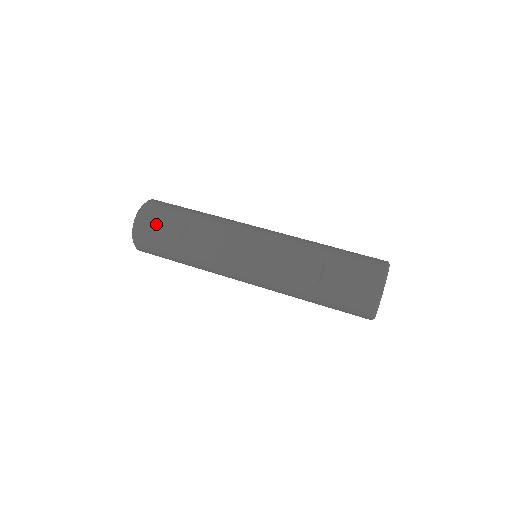
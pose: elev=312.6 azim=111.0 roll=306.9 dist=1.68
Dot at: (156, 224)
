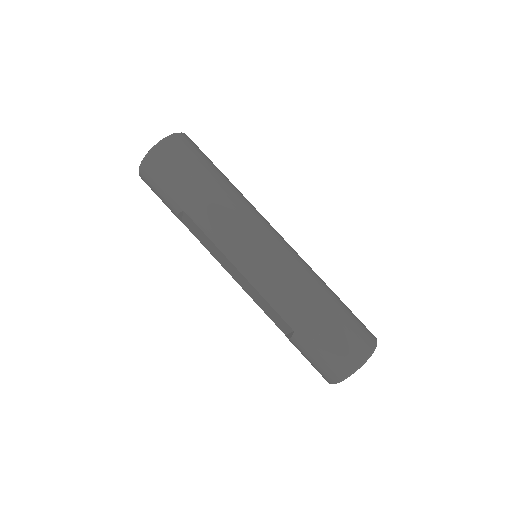
Dot at: (156, 192)
